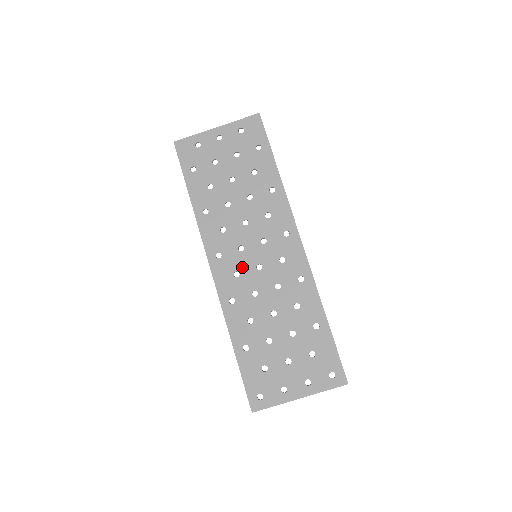
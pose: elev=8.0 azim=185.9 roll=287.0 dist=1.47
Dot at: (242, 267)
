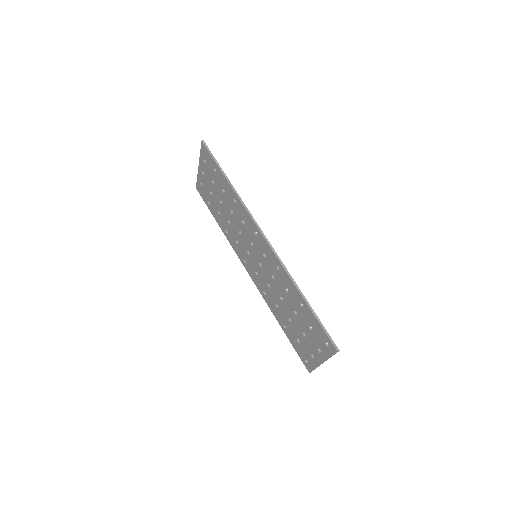
Dot at: (255, 267)
